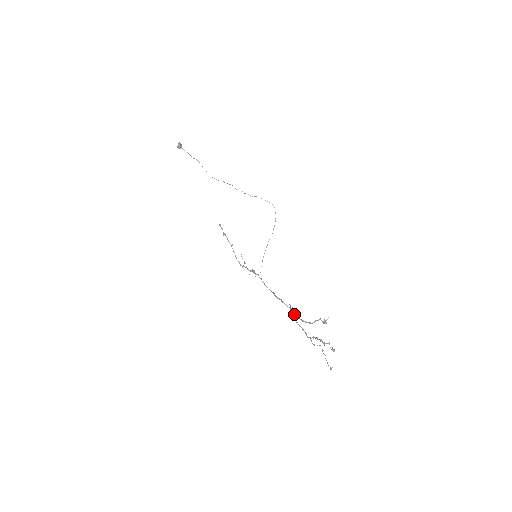
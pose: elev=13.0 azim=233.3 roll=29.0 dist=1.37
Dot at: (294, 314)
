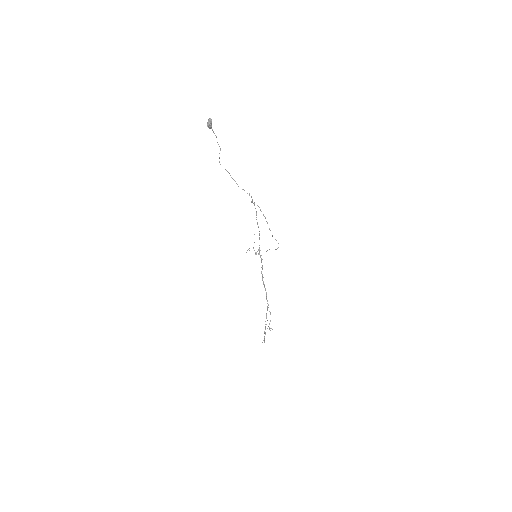
Dot at: (266, 299)
